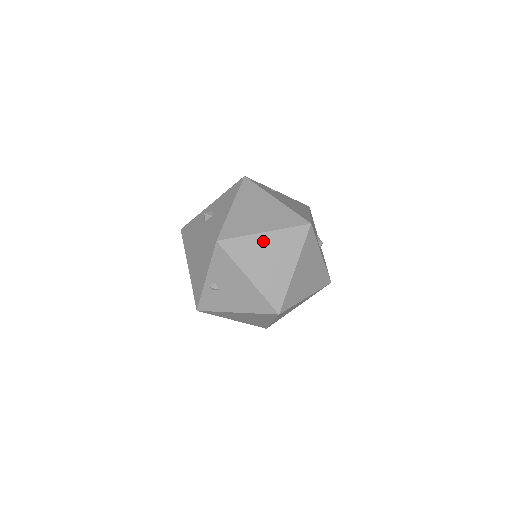
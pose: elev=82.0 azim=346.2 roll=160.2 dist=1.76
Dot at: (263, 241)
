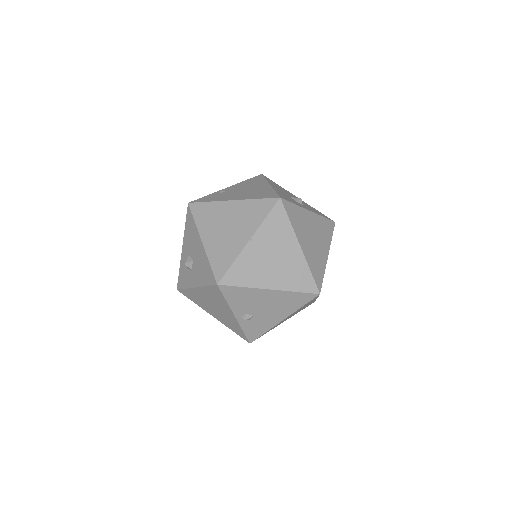
Dot at: (254, 249)
